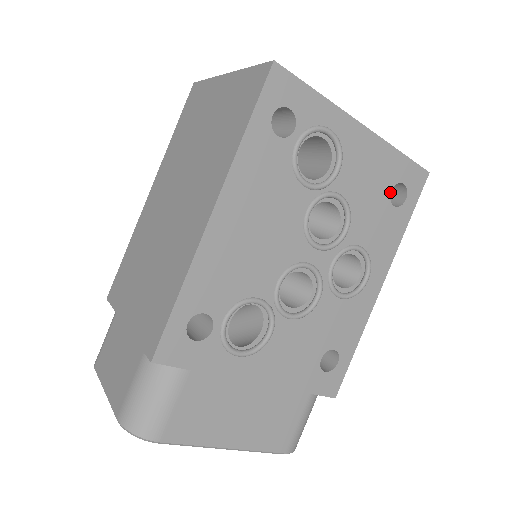
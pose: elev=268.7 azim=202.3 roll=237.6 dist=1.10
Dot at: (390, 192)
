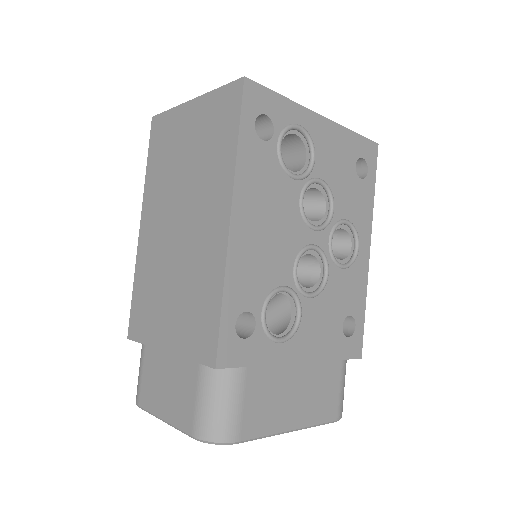
Dot at: (355, 168)
